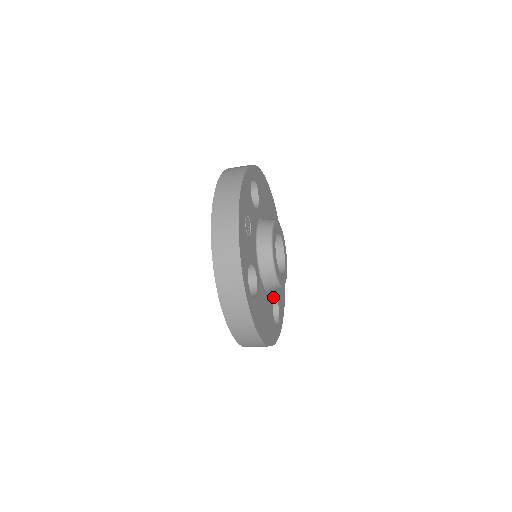
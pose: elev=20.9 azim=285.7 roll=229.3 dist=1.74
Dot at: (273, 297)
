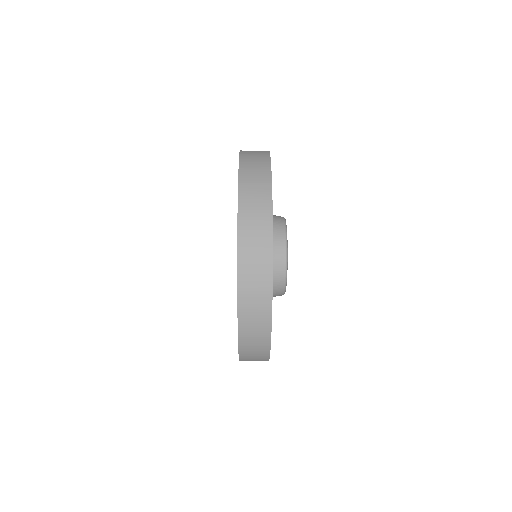
Dot at: occluded
